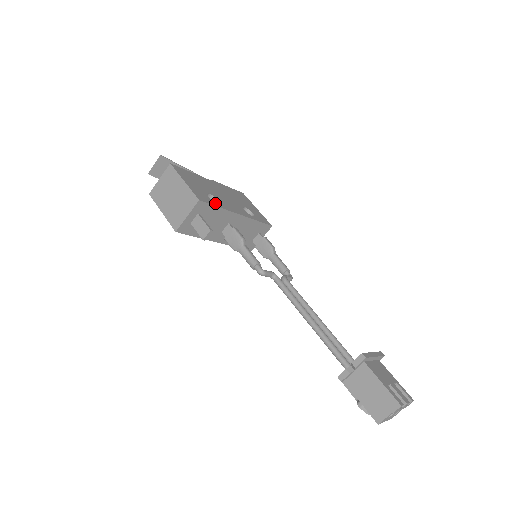
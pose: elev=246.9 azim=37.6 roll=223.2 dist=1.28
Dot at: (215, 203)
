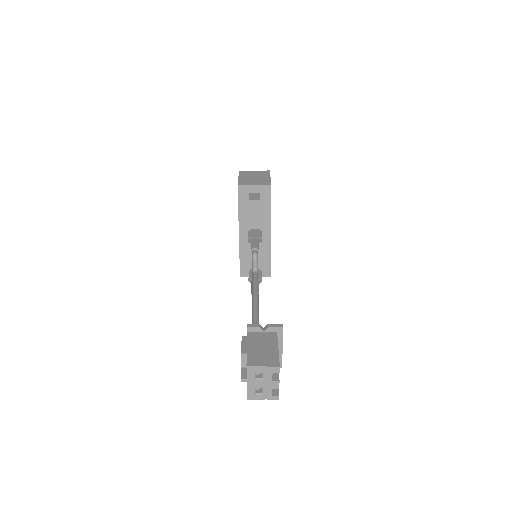
Dot at: occluded
